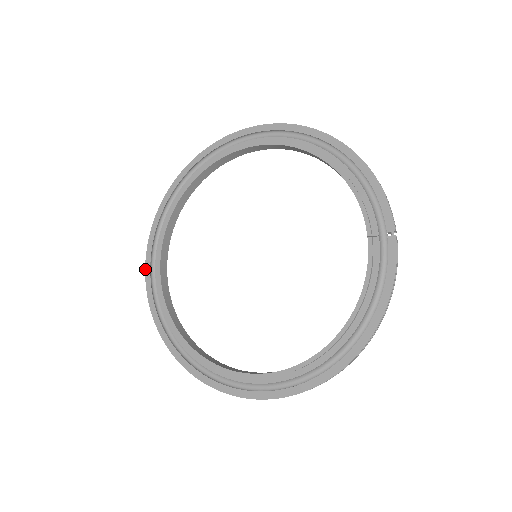
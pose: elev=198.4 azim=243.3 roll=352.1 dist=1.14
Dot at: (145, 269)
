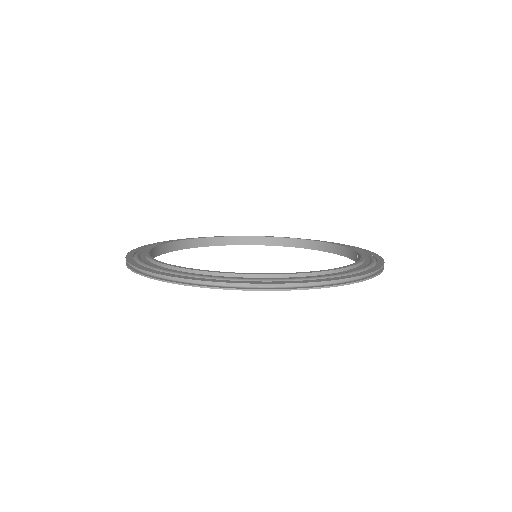
Dot at: (131, 250)
